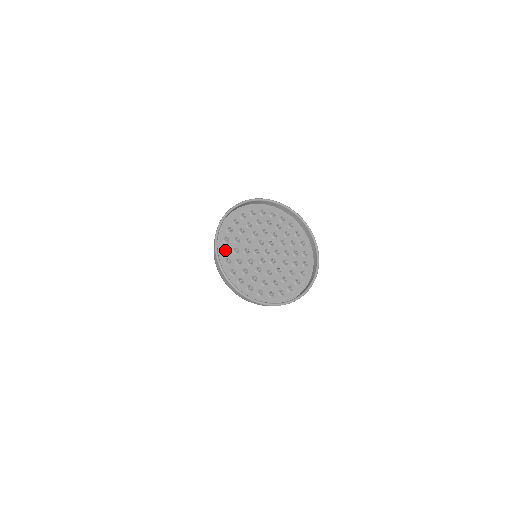
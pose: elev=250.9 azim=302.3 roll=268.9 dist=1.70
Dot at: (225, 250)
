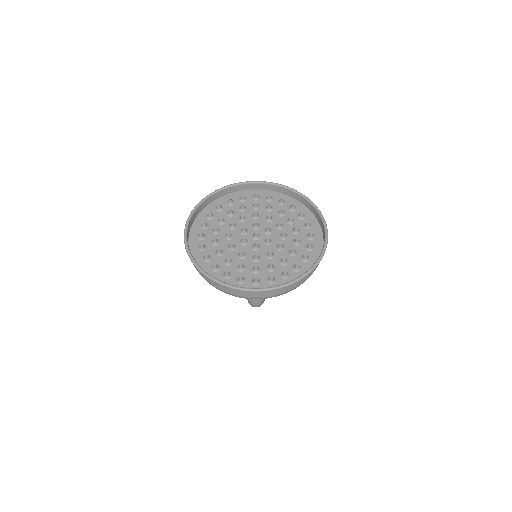
Dot at: (205, 257)
